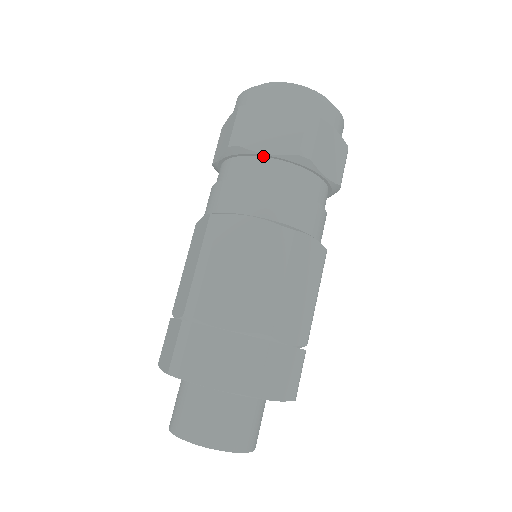
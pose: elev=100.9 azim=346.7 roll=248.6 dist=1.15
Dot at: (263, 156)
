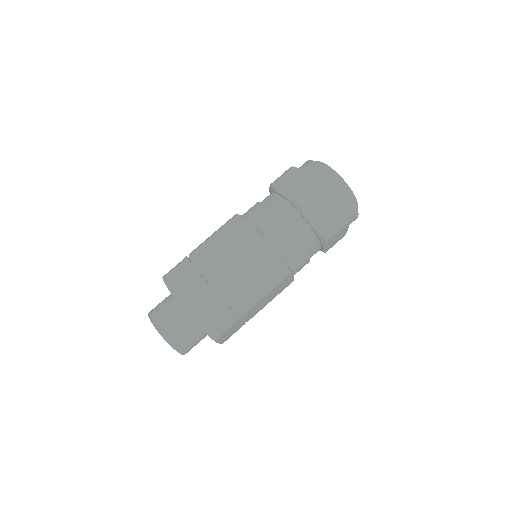
Dot at: (280, 195)
